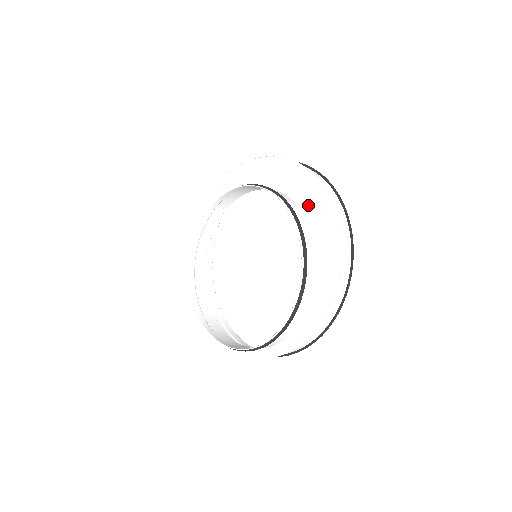
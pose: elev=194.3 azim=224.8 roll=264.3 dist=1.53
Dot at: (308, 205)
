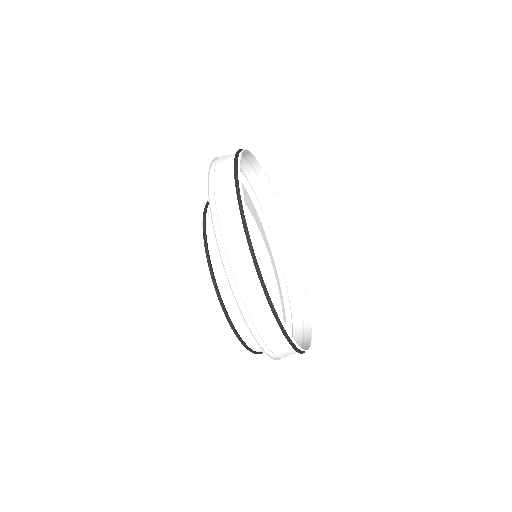
Dot at: occluded
